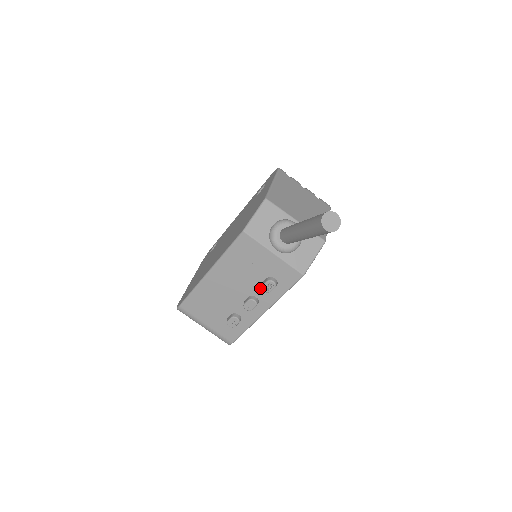
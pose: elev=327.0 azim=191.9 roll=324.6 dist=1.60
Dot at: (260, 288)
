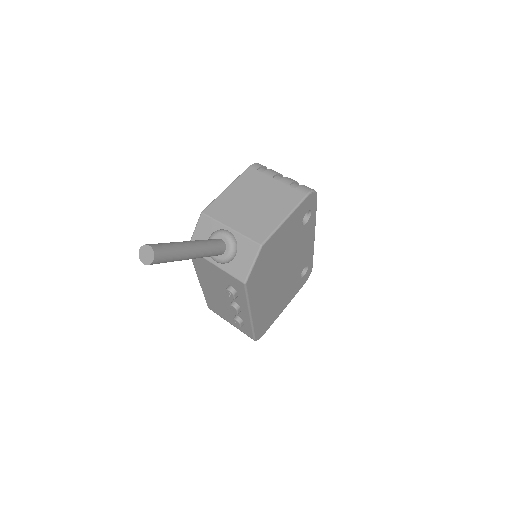
Dot at: occluded
